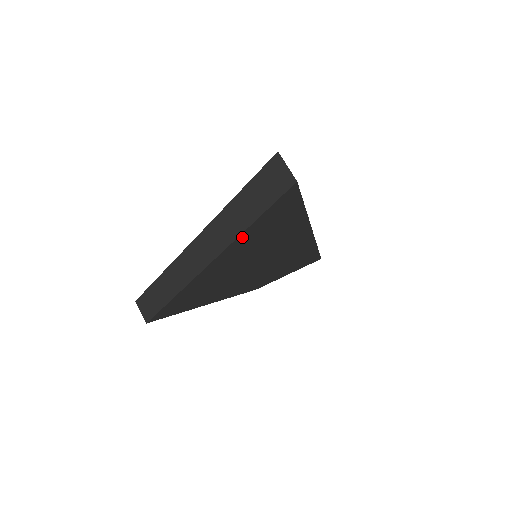
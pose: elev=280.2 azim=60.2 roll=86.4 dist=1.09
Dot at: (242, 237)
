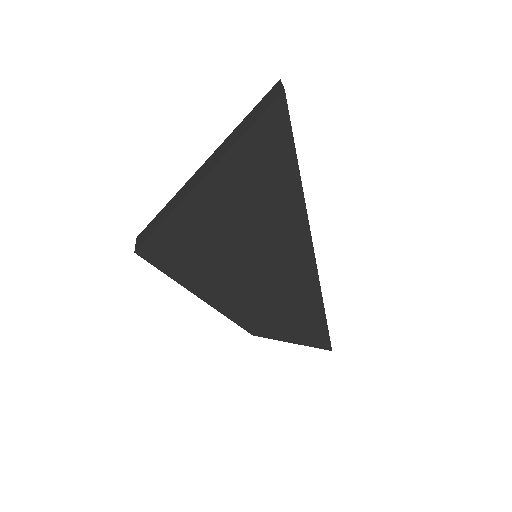
Dot at: (235, 154)
